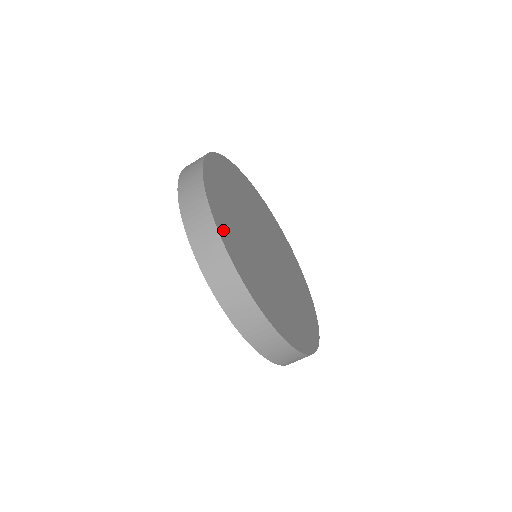
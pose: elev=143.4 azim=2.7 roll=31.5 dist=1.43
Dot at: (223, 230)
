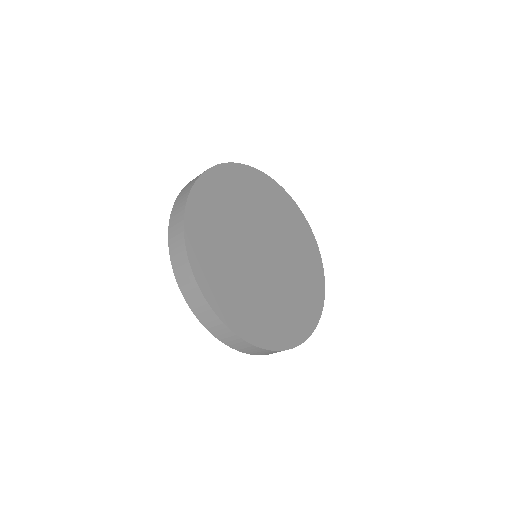
Dot at: (225, 311)
